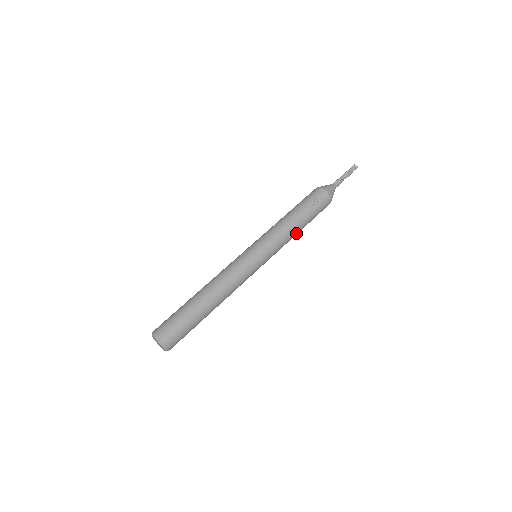
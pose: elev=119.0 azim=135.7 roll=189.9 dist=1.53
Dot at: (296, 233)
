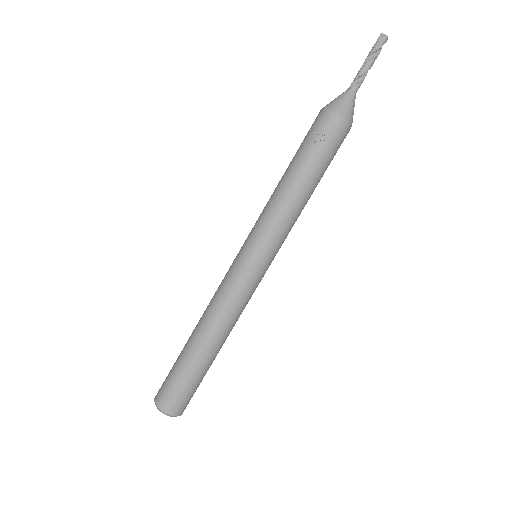
Dot at: (306, 201)
